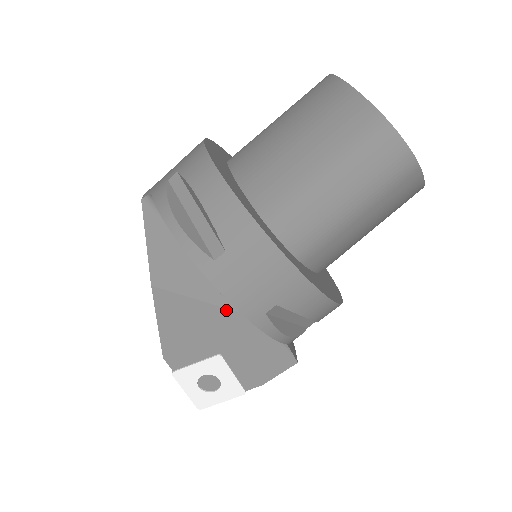
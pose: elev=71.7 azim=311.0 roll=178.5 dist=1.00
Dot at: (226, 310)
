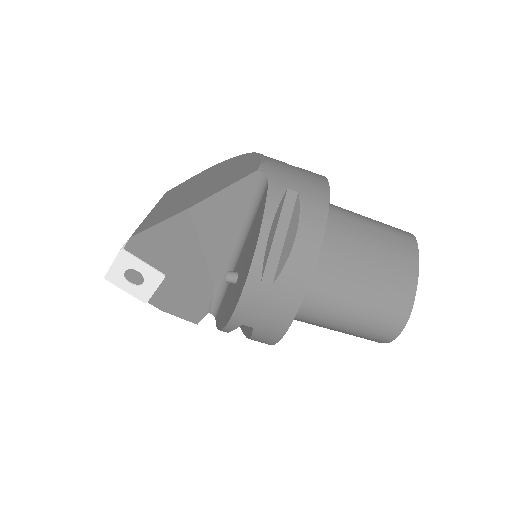
Dot at: (206, 267)
